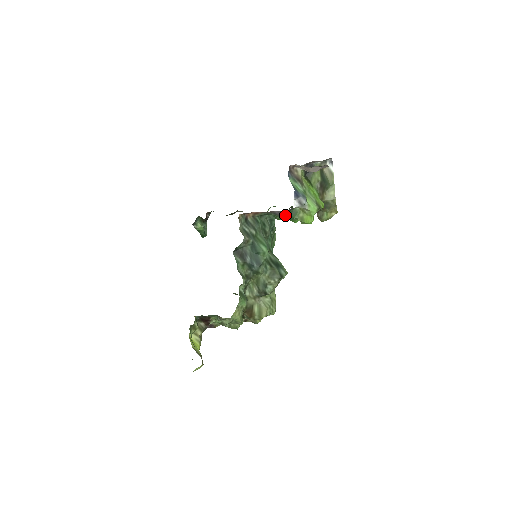
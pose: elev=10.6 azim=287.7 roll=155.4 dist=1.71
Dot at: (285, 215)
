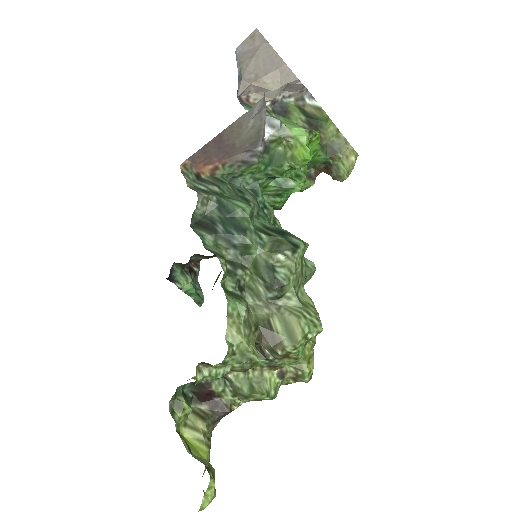
Dot at: (267, 168)
